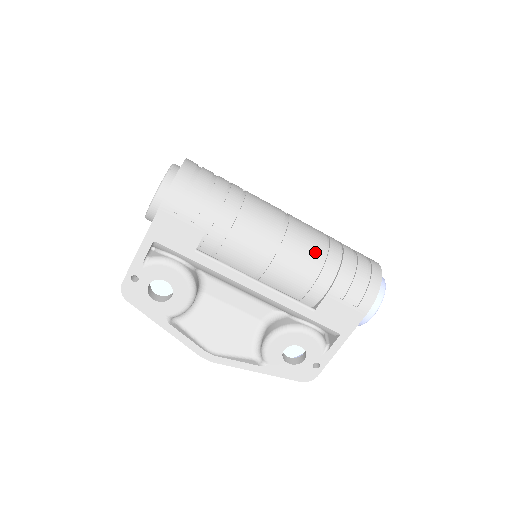
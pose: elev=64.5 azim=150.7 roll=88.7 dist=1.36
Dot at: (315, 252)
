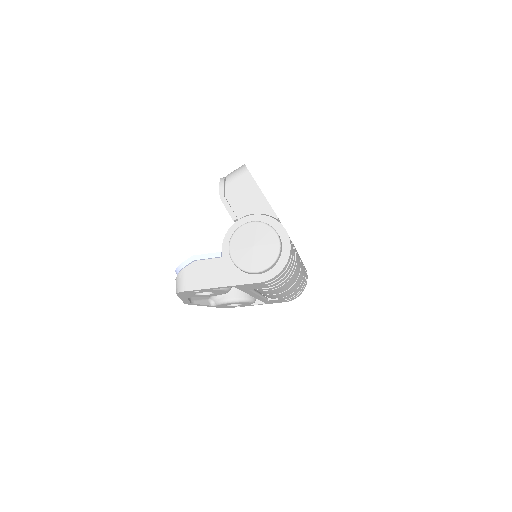
Dot at: occluded
